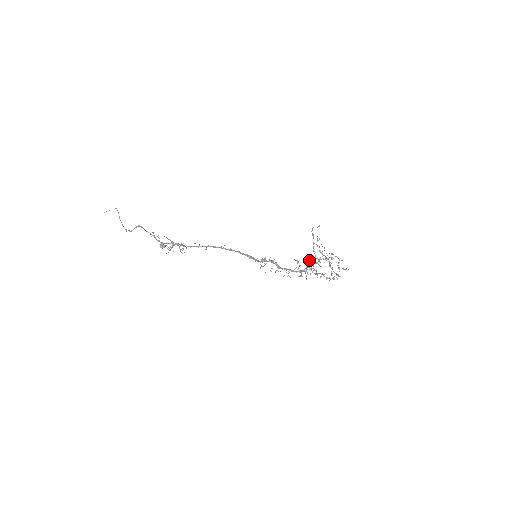
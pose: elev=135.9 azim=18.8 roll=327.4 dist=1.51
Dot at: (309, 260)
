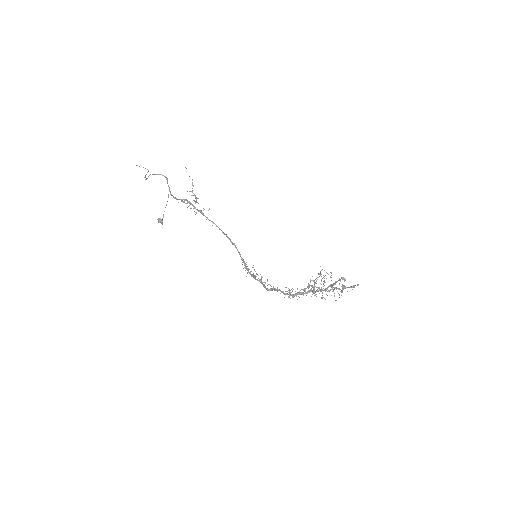
Dot at: occluded
